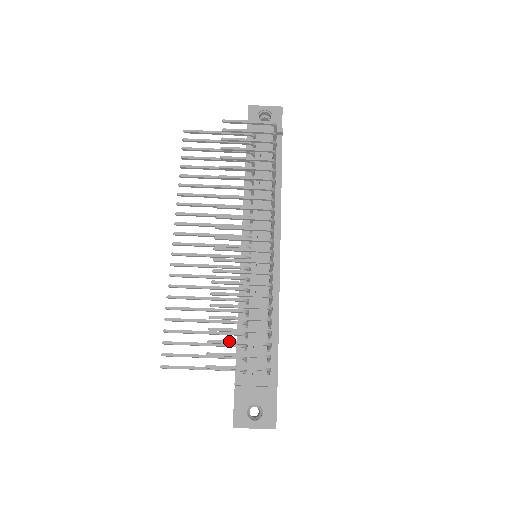
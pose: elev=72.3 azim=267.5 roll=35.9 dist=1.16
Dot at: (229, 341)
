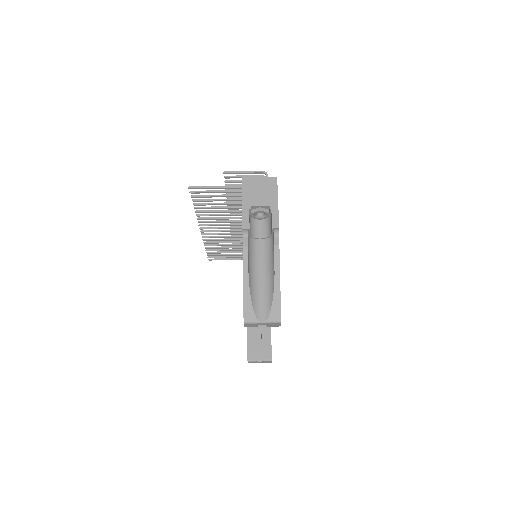
Dot at: (239, 181)
